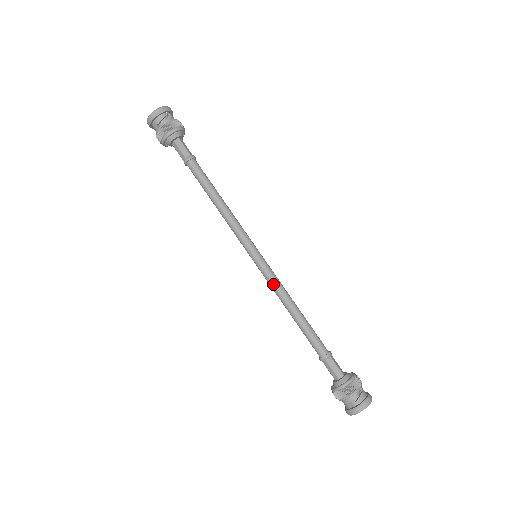
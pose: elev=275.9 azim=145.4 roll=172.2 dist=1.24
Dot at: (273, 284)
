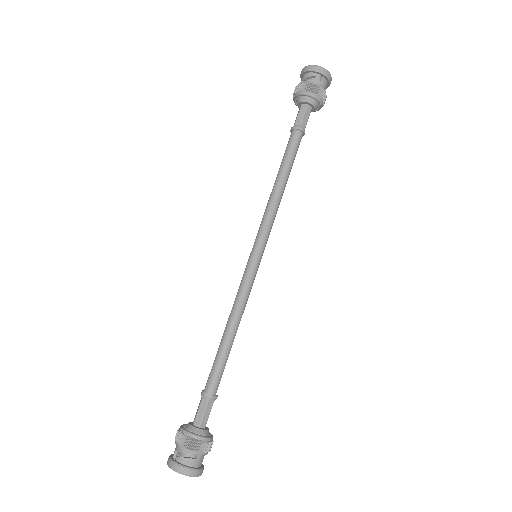
Dot at: (239, 291)
